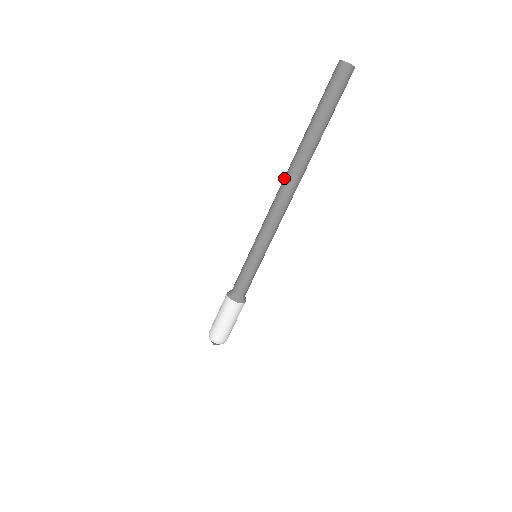
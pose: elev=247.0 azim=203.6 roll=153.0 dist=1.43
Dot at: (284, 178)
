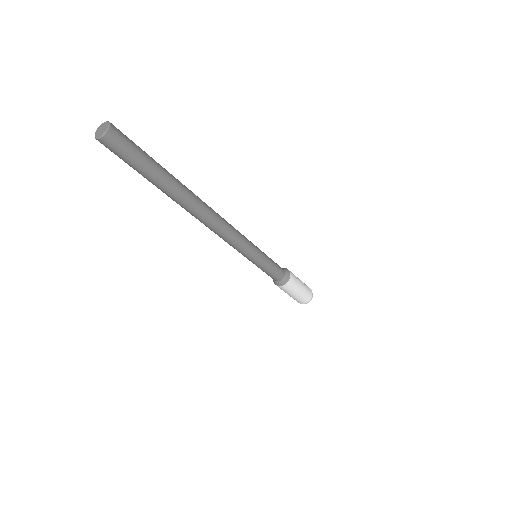
Dot at: occluded
